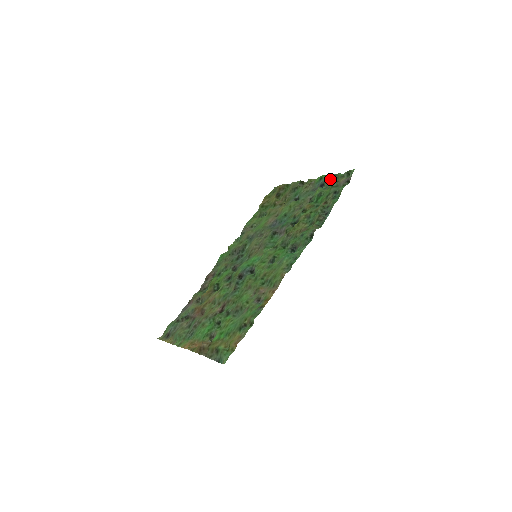
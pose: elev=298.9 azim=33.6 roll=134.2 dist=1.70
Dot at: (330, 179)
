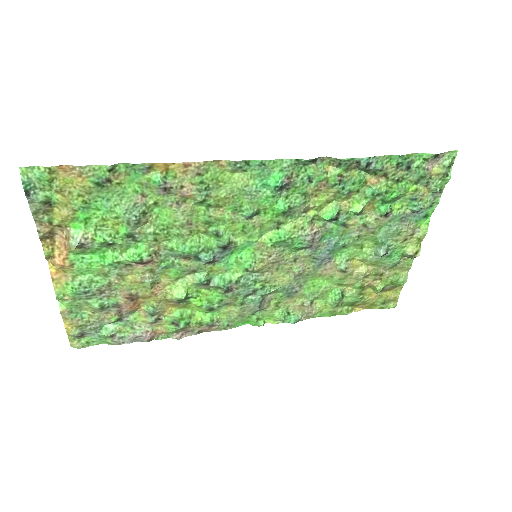
Dot at: (430, 196)
